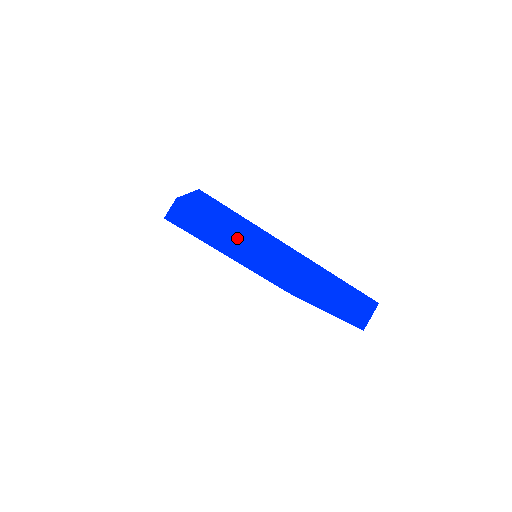
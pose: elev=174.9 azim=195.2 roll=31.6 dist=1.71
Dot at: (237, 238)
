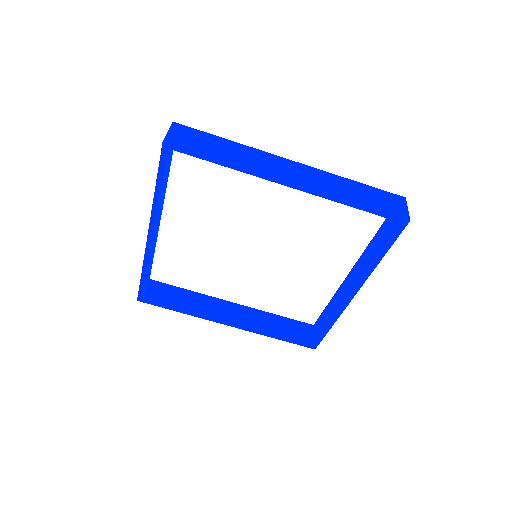
Dot at: (229, 153)
